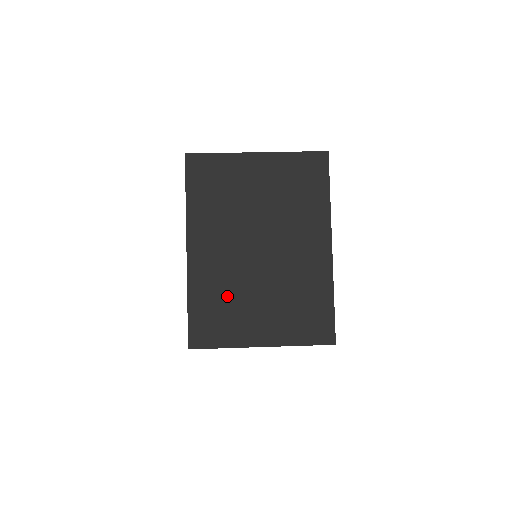
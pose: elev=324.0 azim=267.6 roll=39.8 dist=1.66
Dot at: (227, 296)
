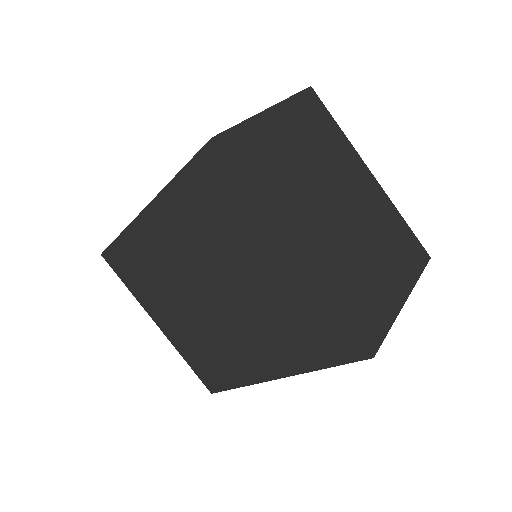
Dot at: (355, 274)
